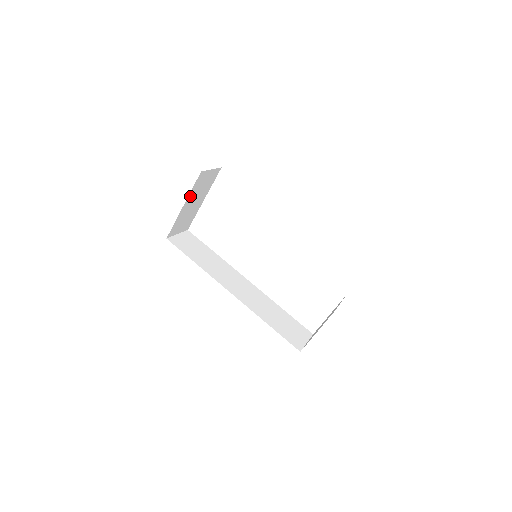
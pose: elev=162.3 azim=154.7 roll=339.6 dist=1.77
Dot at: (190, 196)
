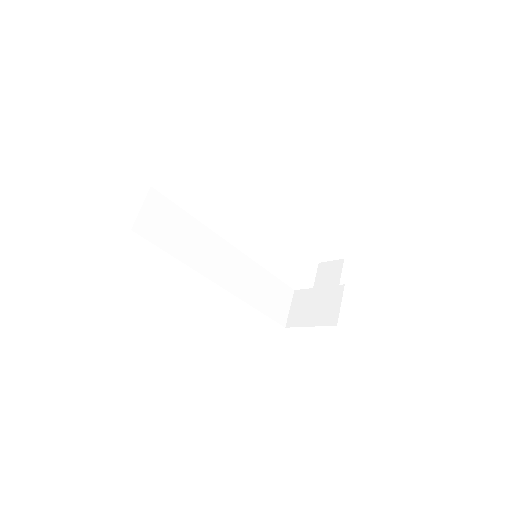
Dot at: occluded
